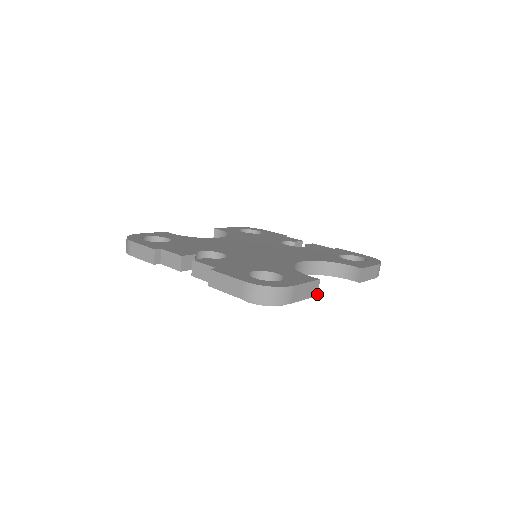
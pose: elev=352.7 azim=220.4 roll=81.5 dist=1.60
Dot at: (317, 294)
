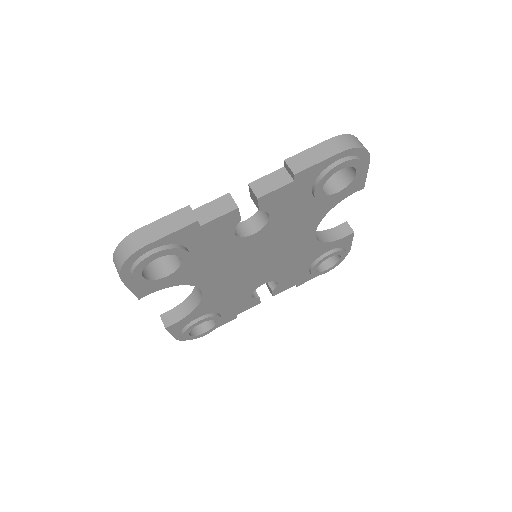
Dot at: (363, 187)
